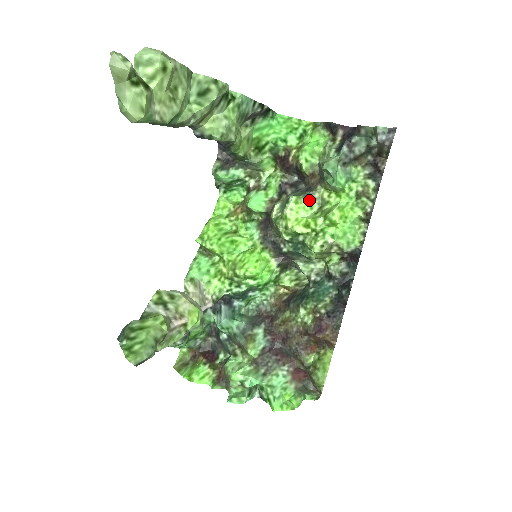
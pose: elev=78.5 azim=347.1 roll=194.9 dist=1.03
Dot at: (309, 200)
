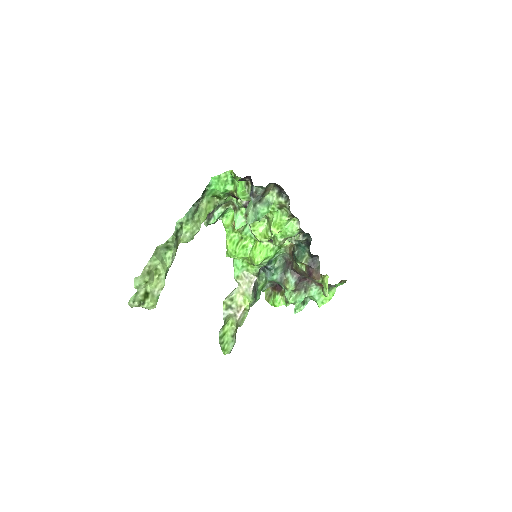
Dot at: occluded
